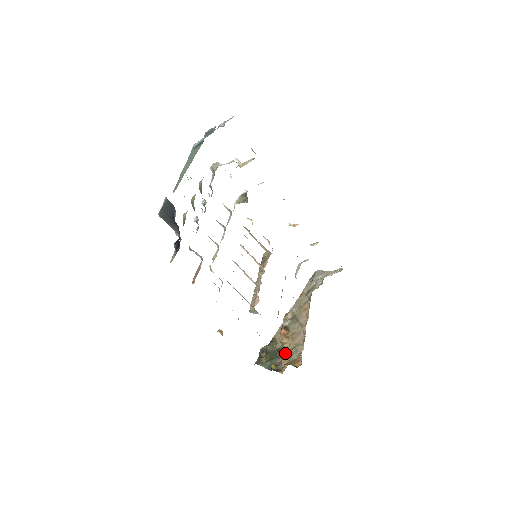
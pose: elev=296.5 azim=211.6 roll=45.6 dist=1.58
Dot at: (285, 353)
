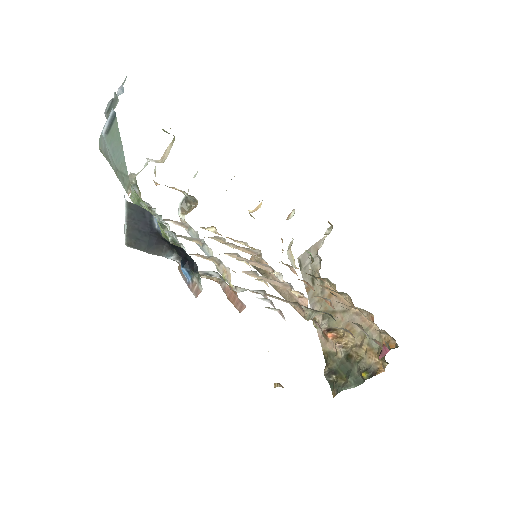
Dot at: (359, 352)
